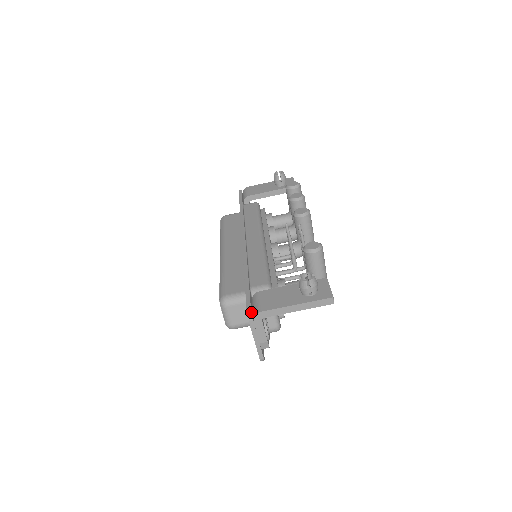
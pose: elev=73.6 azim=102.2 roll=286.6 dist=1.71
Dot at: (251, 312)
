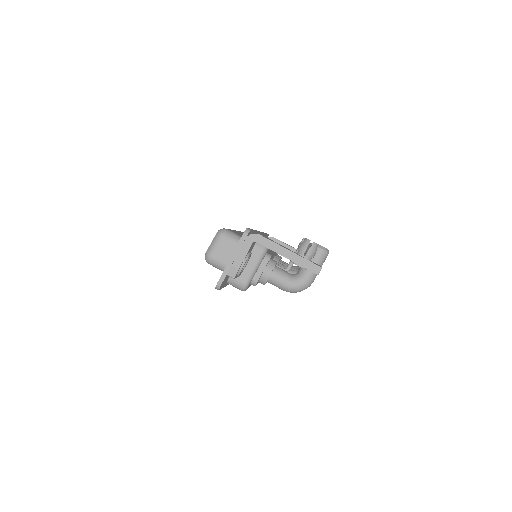
Dot at: (250, 230)
